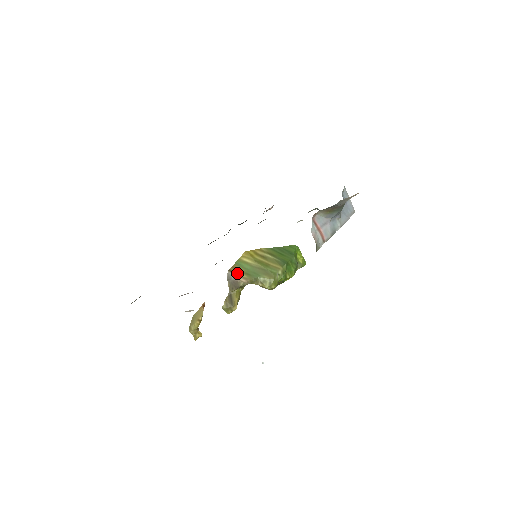
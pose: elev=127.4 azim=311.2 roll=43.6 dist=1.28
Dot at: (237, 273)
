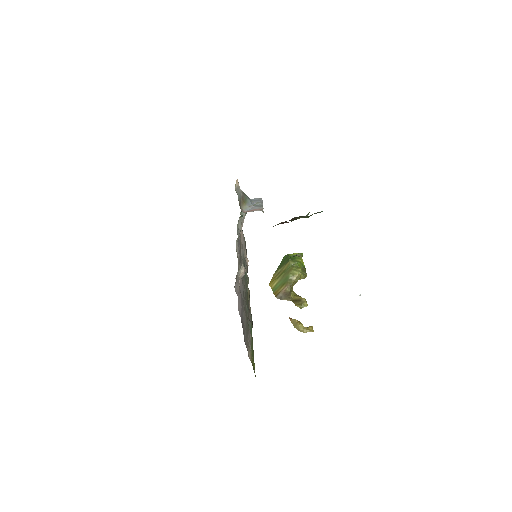
Dot at: (280, 292)
